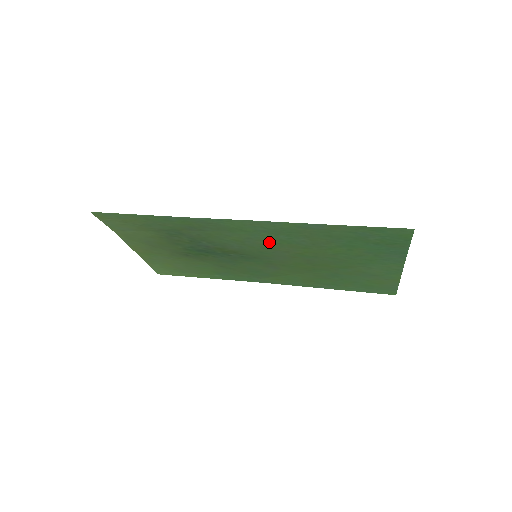
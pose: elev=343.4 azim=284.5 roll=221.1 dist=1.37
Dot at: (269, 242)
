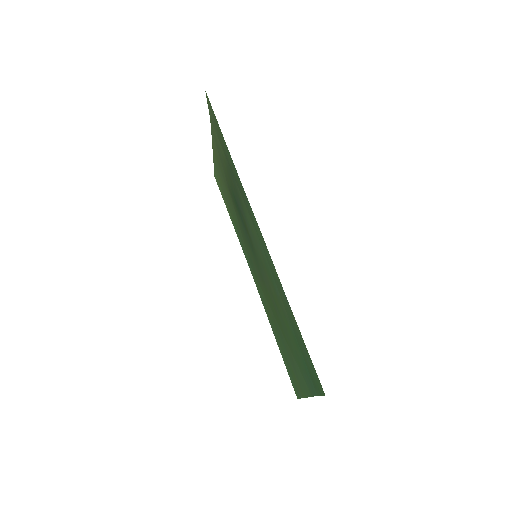
Dot at: (265, 263)
